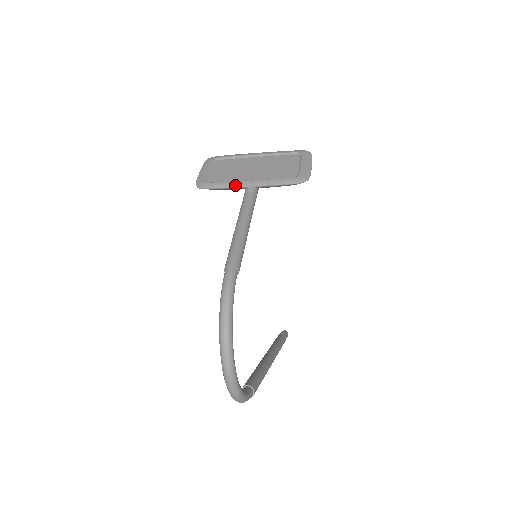
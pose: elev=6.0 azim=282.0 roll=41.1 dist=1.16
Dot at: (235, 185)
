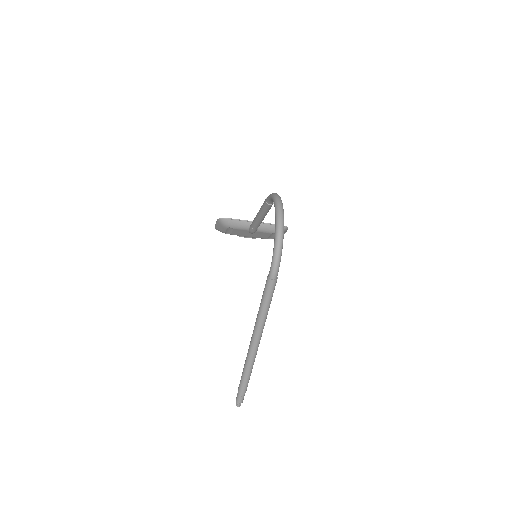
Dot at: (246, 220)
